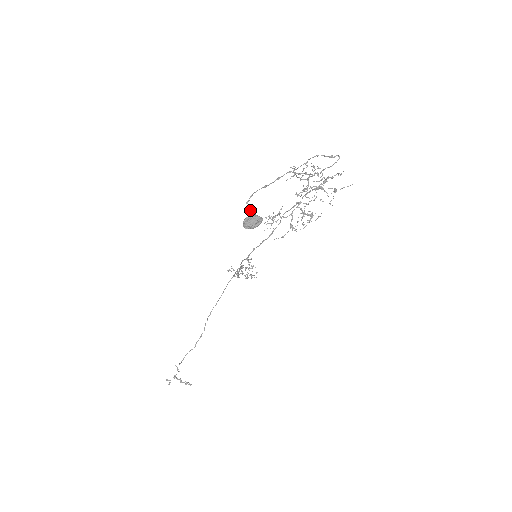
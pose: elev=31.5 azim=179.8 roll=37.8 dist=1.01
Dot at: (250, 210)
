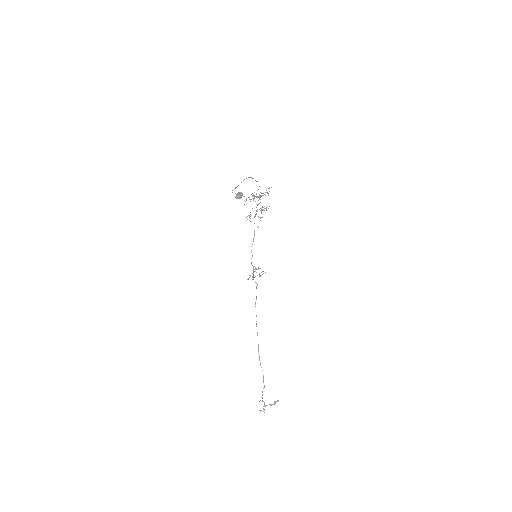
Dot at: occluded
